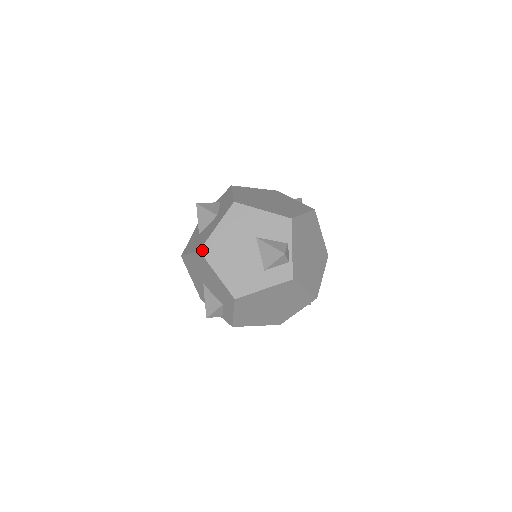
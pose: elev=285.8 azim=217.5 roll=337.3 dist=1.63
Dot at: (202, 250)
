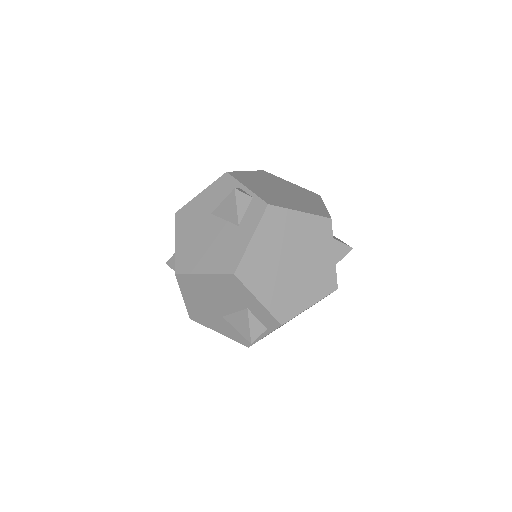
Dot at: (176, 271)
